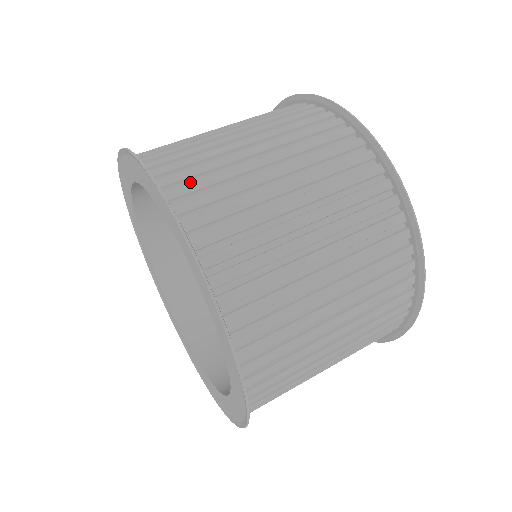
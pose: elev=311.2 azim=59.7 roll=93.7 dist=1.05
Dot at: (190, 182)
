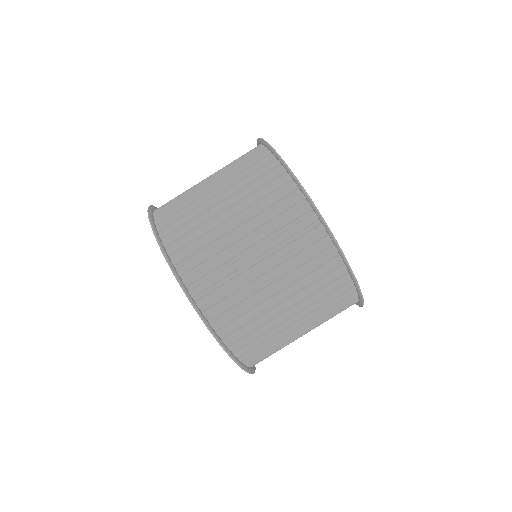
Dot at: (193, 257)
